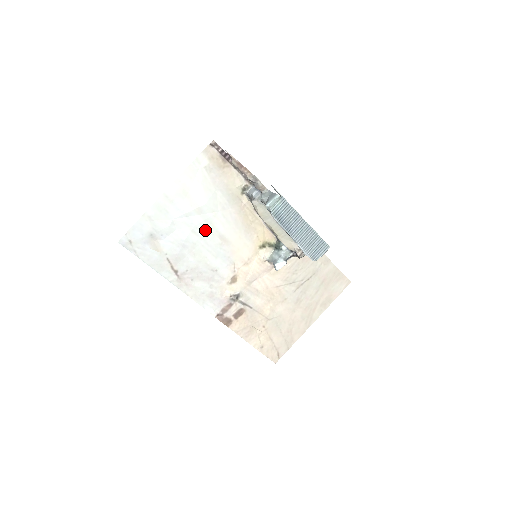
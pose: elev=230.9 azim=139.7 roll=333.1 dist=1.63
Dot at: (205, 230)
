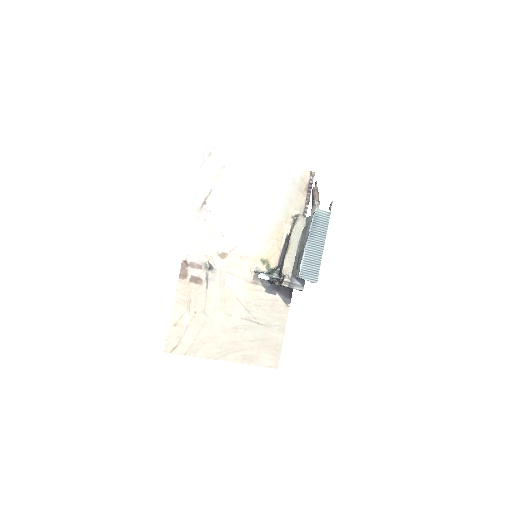
Dot at: (250, 206)
